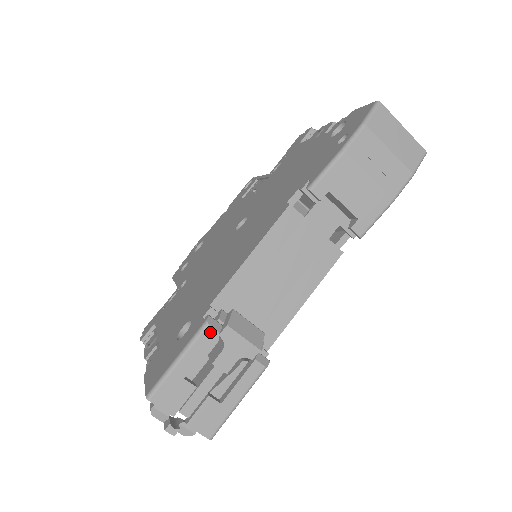
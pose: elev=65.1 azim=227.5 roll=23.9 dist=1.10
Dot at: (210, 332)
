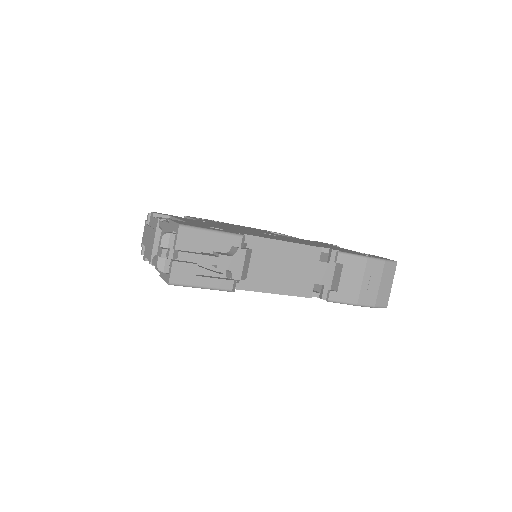
Dot at: (238, 241)
